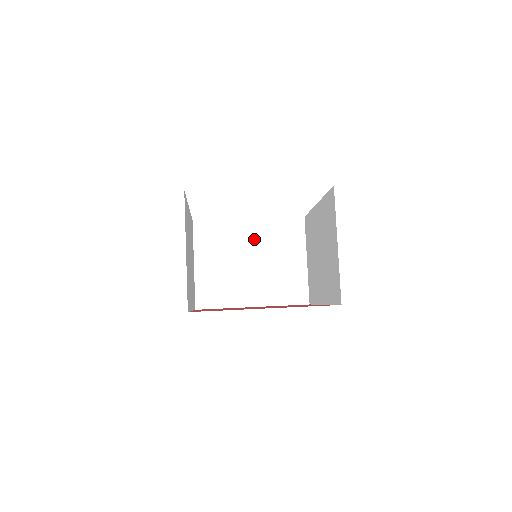
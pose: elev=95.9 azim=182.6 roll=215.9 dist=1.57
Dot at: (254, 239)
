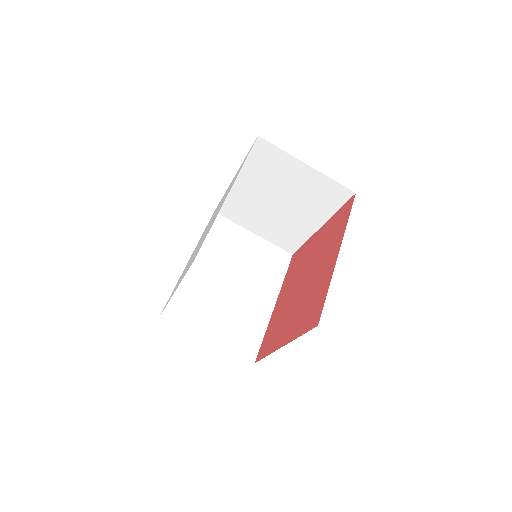
Dot at: (256, 188)
